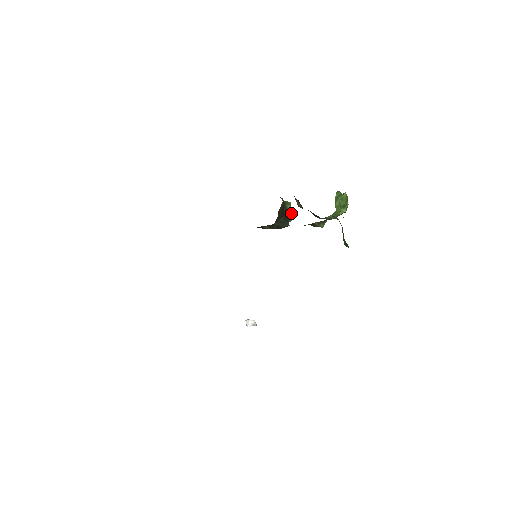
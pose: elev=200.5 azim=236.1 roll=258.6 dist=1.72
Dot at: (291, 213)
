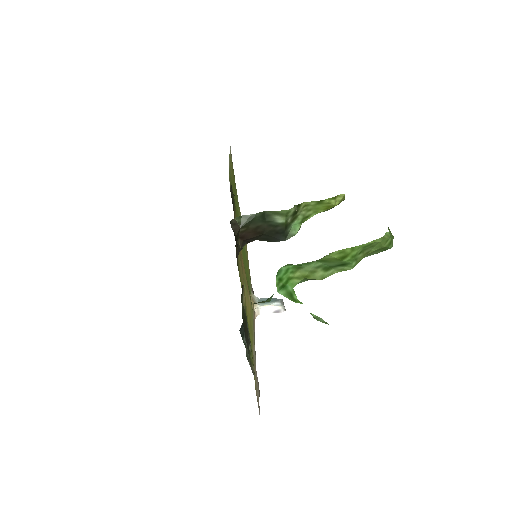
Dot at: (318, 205)
